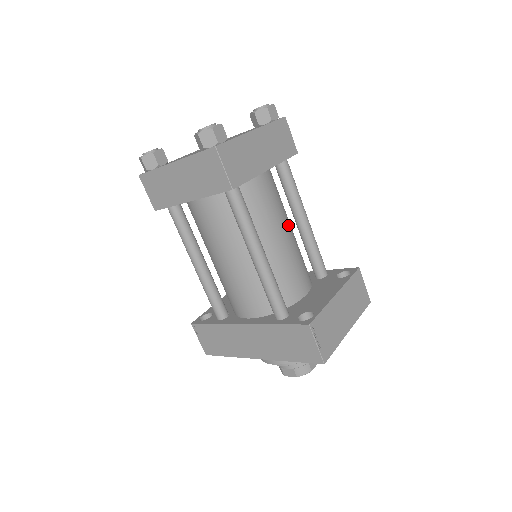
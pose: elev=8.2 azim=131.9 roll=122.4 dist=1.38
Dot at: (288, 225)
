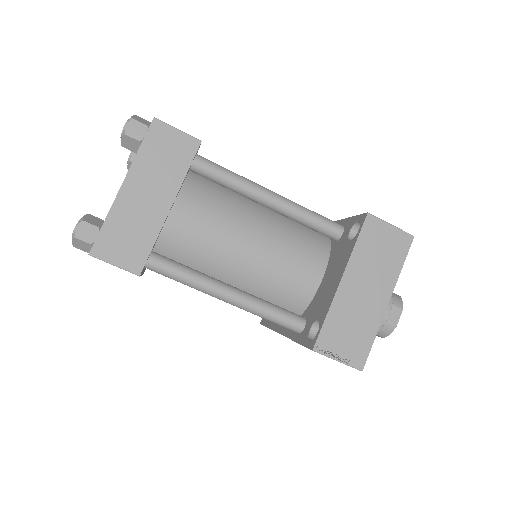
Dot at: (250, 225)
